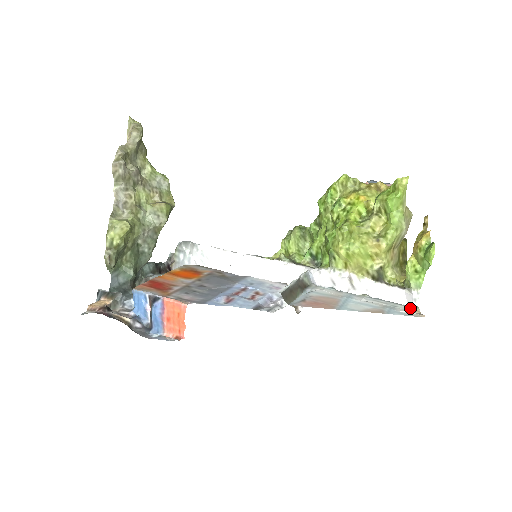
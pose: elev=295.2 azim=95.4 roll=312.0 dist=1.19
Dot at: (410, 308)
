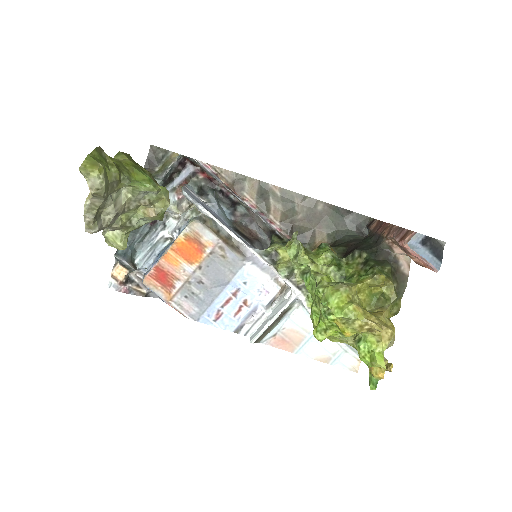
Dot at: (356, 356)
